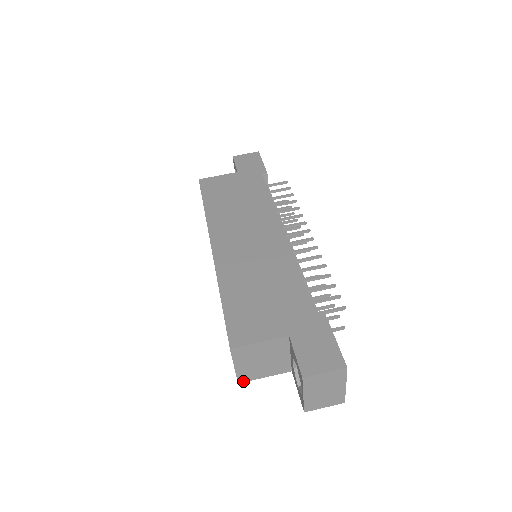
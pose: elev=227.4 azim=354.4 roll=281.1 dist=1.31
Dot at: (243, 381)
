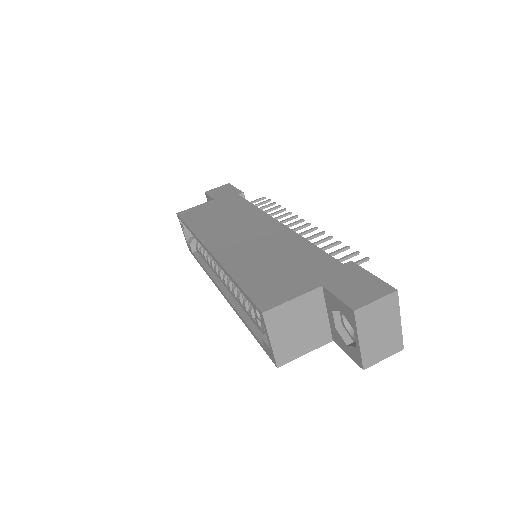
Dot at: (282, 363)
